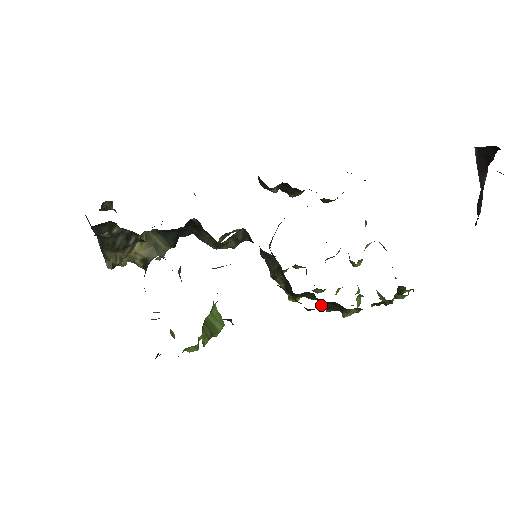
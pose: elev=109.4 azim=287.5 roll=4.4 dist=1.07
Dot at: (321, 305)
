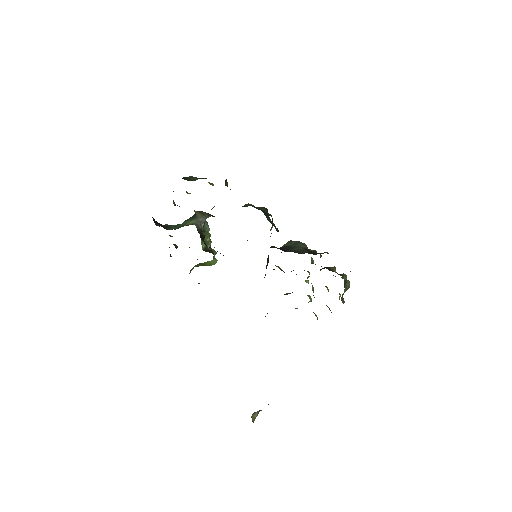
Dot at: occluded
